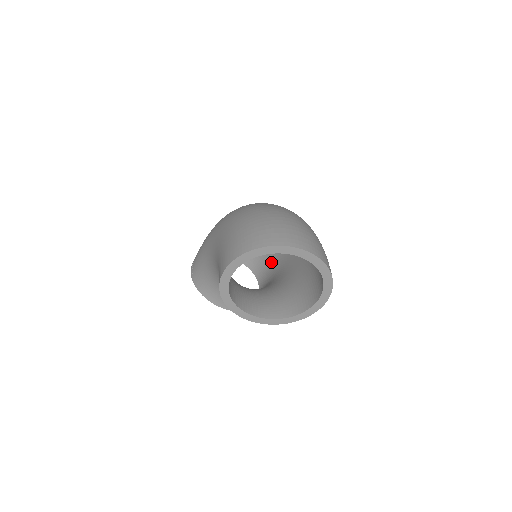
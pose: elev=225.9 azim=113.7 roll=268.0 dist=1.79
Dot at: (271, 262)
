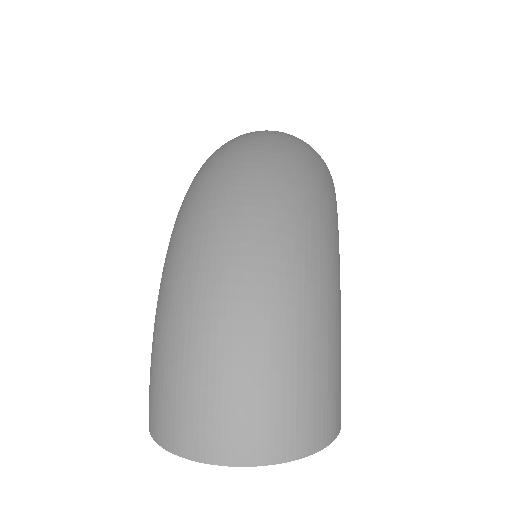
Dot at: occluded
